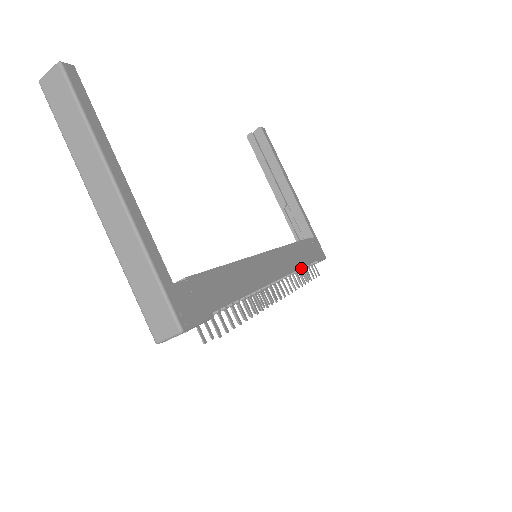
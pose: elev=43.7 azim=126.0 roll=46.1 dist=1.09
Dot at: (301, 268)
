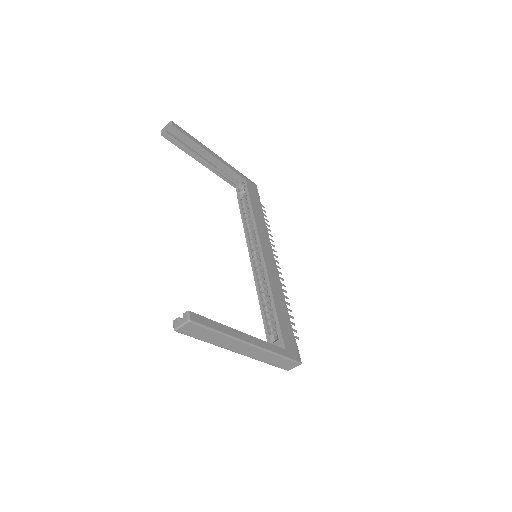
Dot at: occluded
